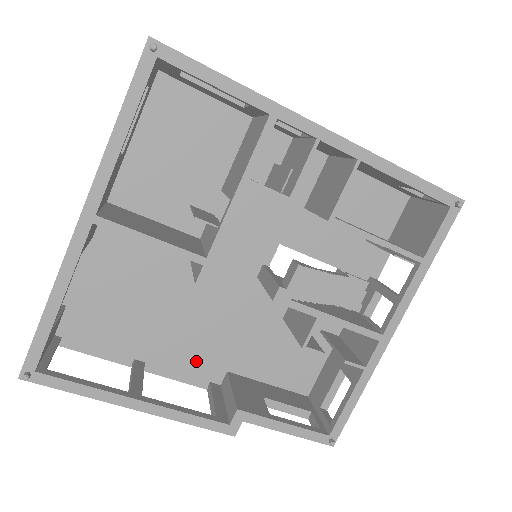
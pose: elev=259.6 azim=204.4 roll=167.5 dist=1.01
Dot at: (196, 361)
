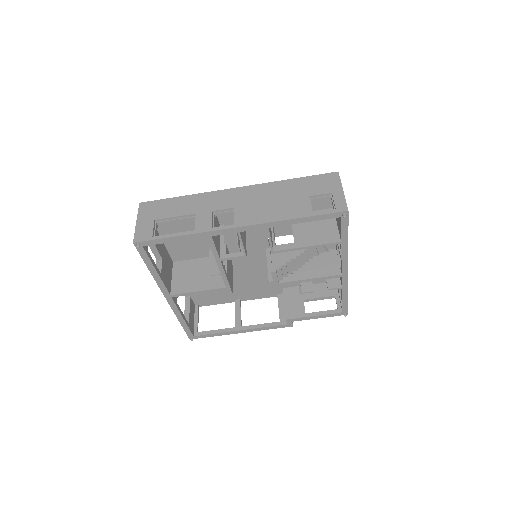
Dot at: (264, 290)
